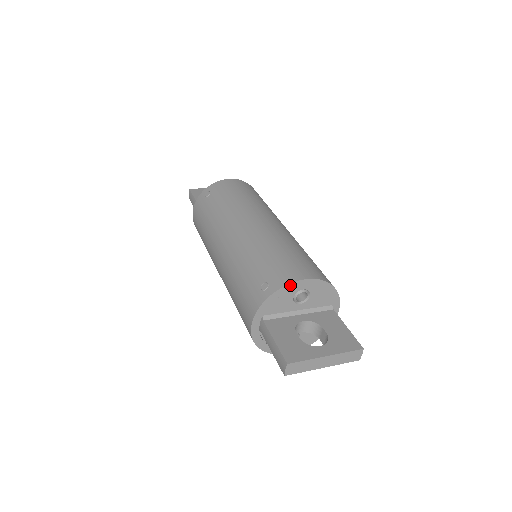
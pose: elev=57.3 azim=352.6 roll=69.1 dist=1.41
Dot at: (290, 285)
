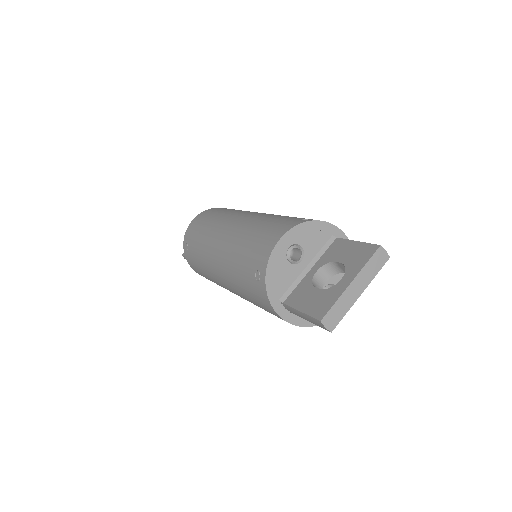
Dot at: (272, 255)
